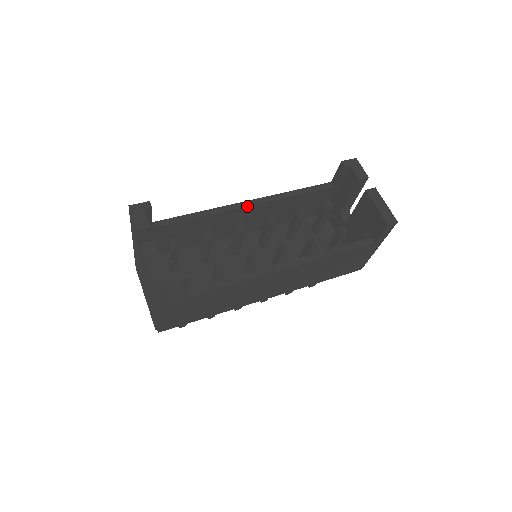
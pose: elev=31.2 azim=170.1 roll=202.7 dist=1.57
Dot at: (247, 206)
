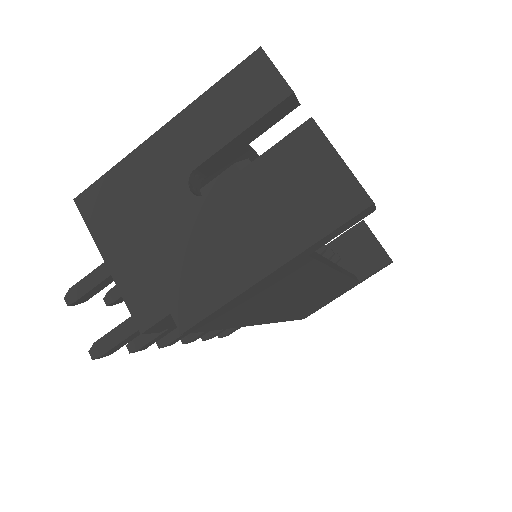
Dot at: occluded
